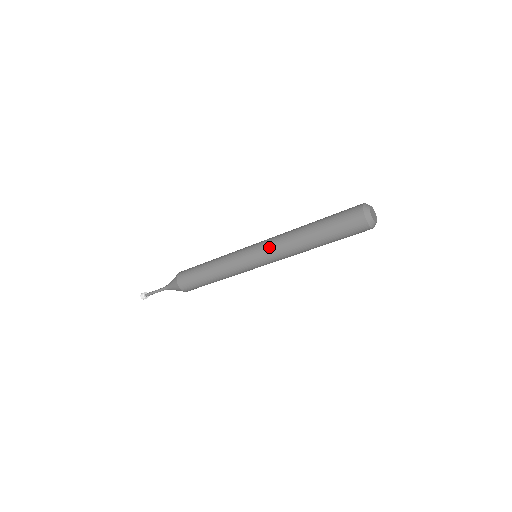
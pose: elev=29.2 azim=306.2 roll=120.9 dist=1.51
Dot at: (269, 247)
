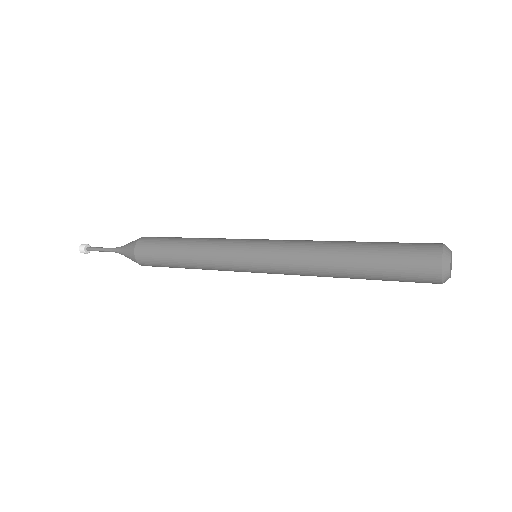
Dot at: (281, 262)
